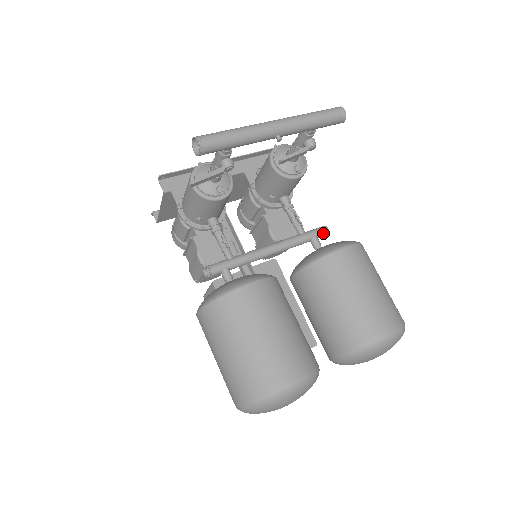
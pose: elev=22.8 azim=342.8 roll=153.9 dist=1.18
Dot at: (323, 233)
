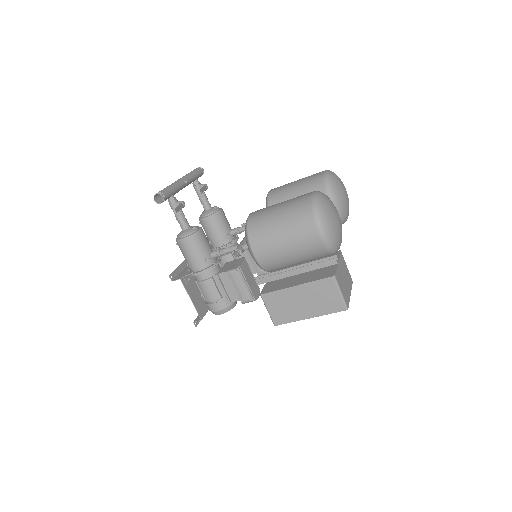
Dot at: occluded
